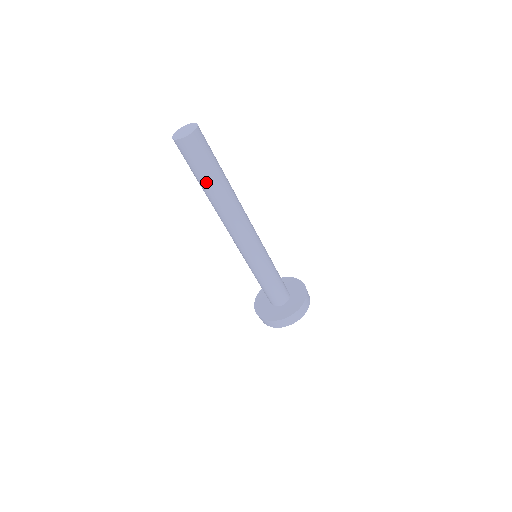
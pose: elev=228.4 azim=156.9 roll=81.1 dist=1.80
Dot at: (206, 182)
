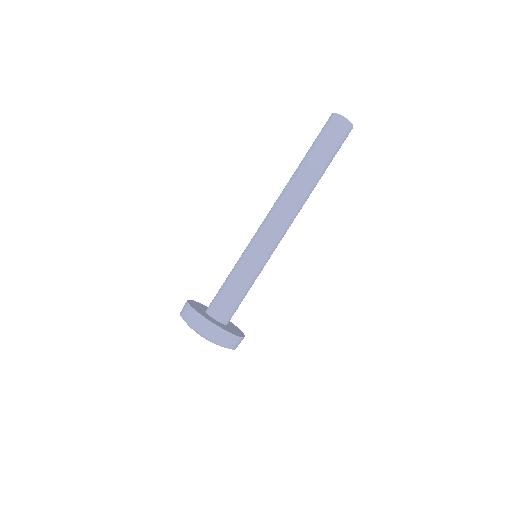
Dot at: (322, 160)
